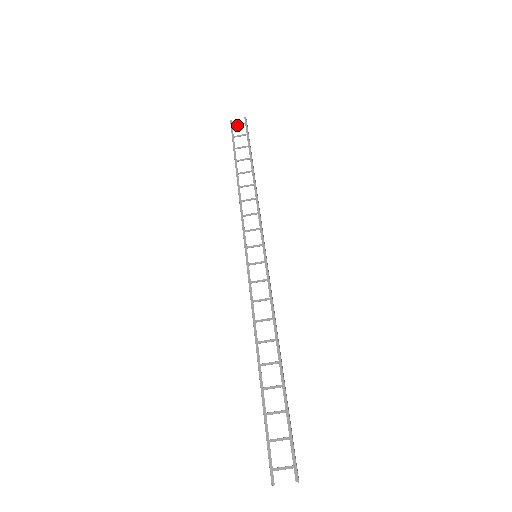
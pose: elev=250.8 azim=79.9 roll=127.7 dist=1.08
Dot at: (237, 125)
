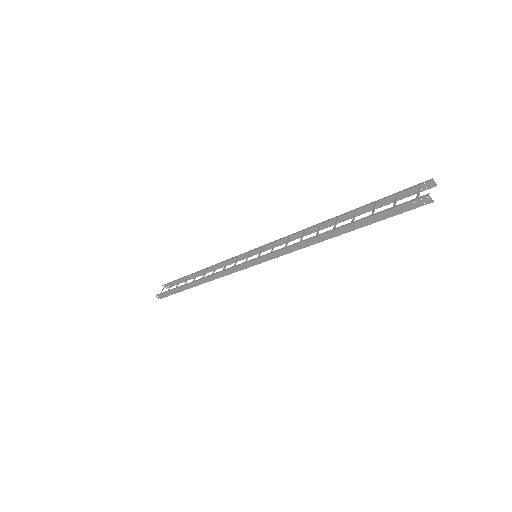
Dot at: occluded
